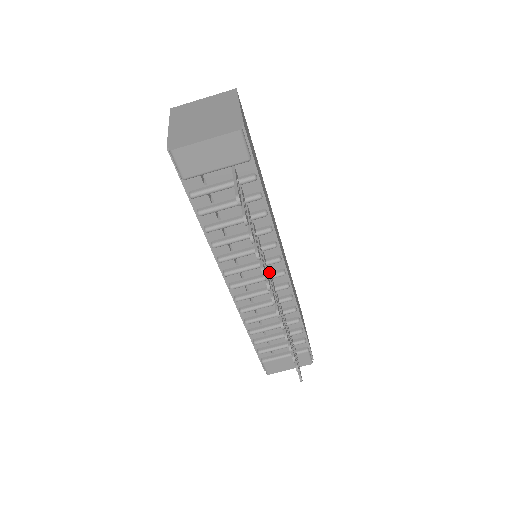
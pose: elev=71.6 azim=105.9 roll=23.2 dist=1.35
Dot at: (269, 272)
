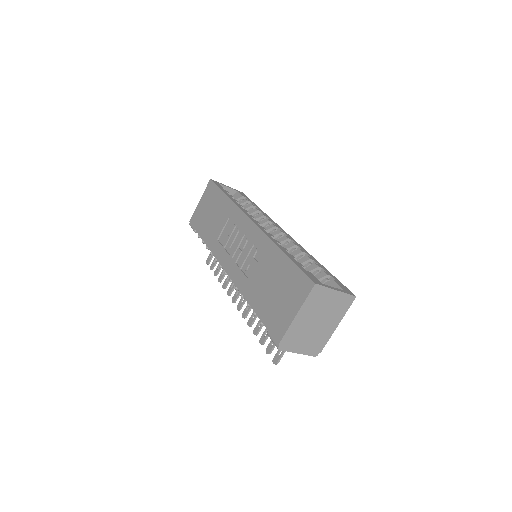
Dot at: occluded
